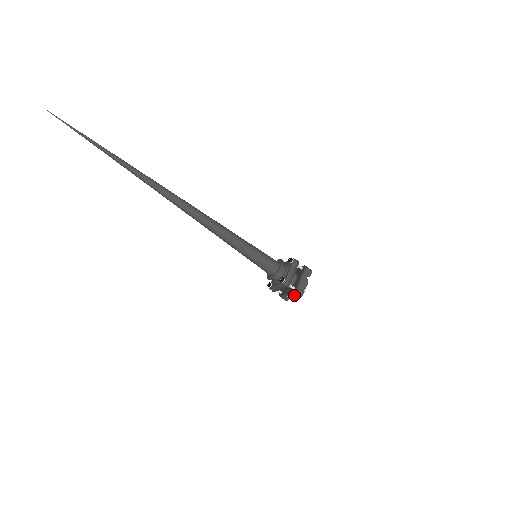
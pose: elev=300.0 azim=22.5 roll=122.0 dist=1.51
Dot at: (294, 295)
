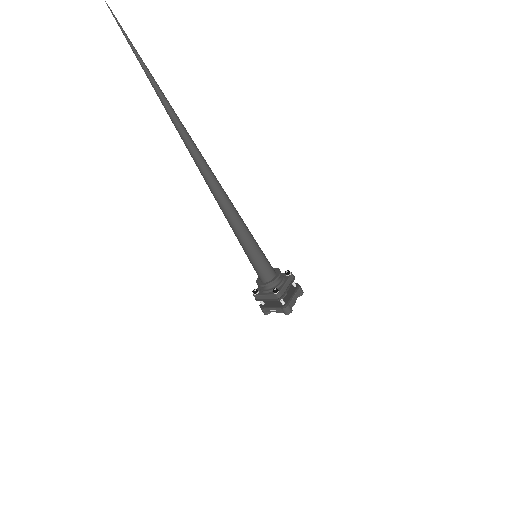
Dot at: (280, 311)
